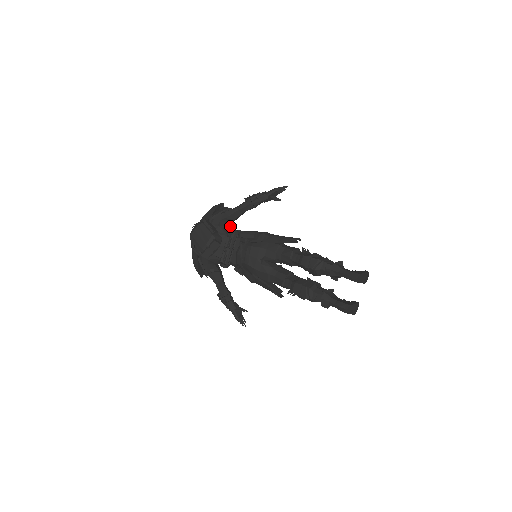
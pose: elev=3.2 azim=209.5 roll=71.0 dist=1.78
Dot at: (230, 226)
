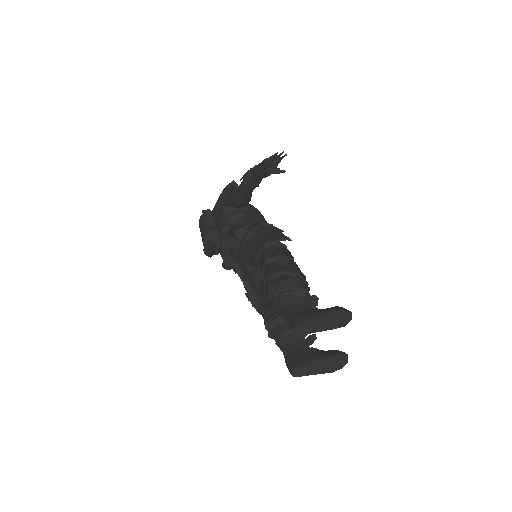
Dot at: (252, 207)
